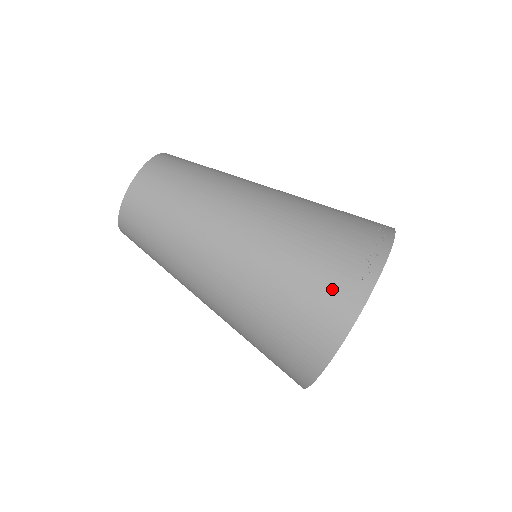
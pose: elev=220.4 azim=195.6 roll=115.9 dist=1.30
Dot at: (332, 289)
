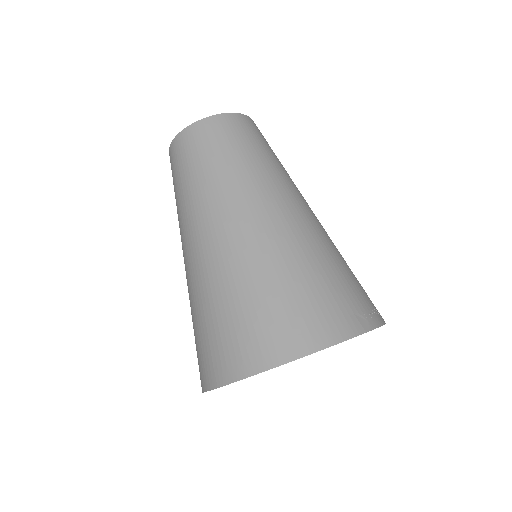
Dot at: (348, 301)
